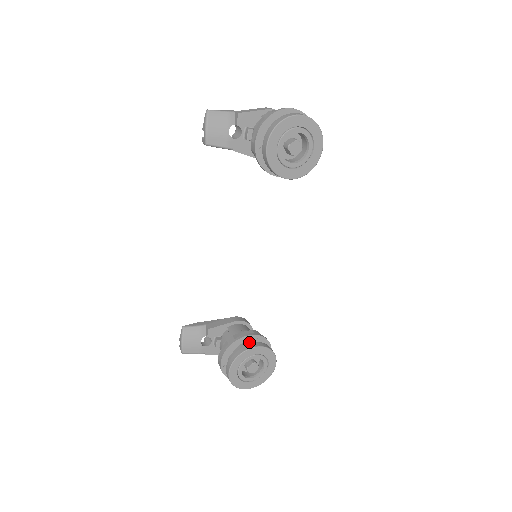
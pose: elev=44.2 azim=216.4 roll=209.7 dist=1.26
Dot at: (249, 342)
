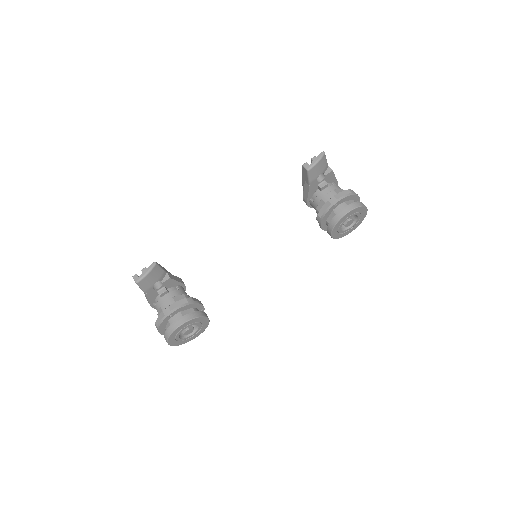
Dot at: (198, 310)
